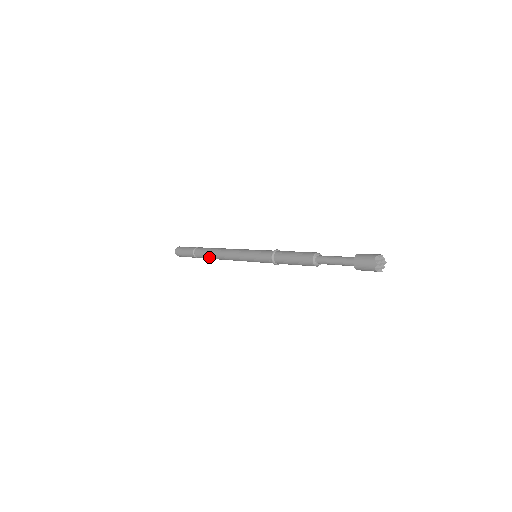
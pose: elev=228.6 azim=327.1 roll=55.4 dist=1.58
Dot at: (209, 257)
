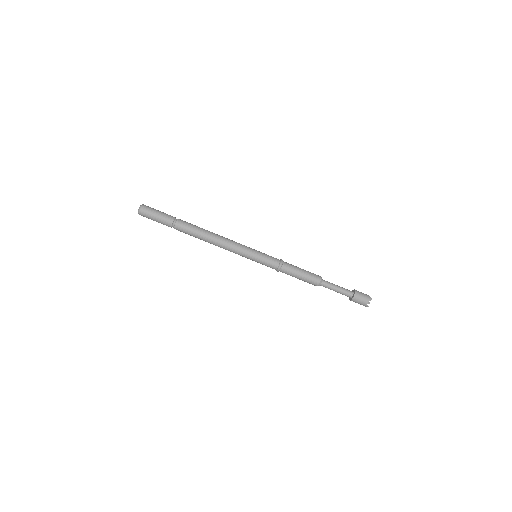
Dot at: (197, 232)
